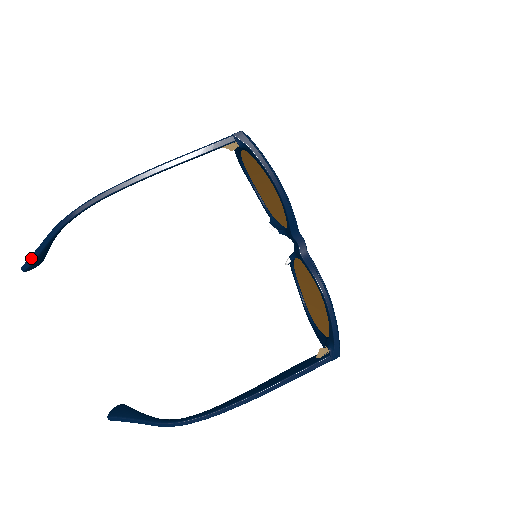
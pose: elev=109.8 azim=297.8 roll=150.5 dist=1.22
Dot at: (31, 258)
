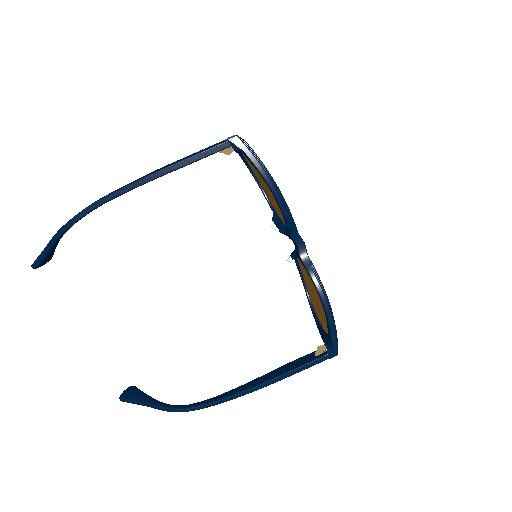
Dot at: (39, 258)
